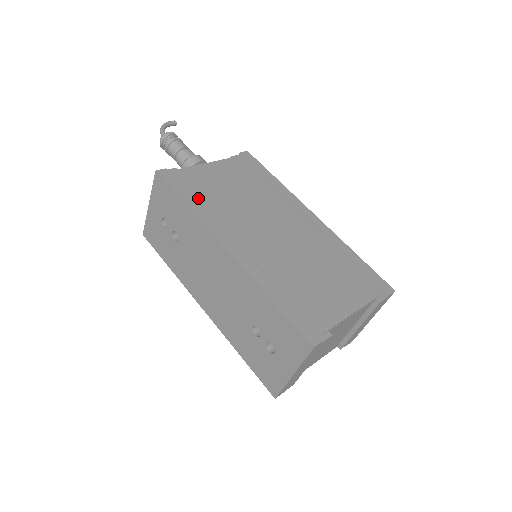
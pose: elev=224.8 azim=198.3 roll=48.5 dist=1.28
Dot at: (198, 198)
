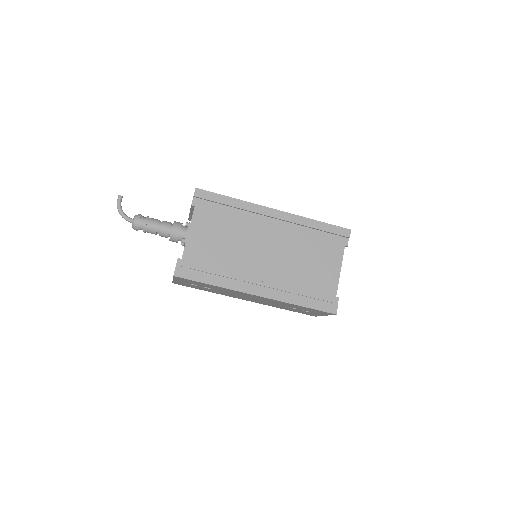
Dot at: (213, 273)
